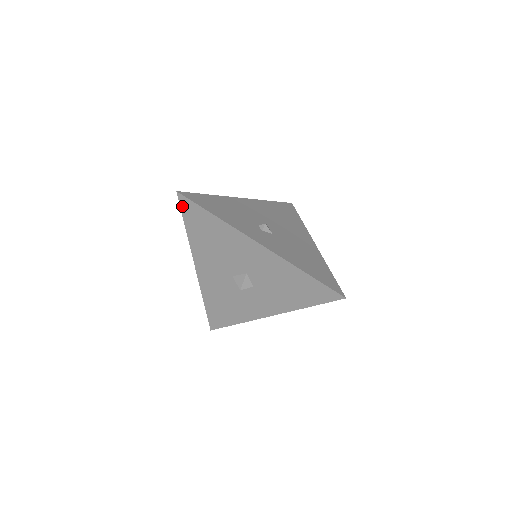
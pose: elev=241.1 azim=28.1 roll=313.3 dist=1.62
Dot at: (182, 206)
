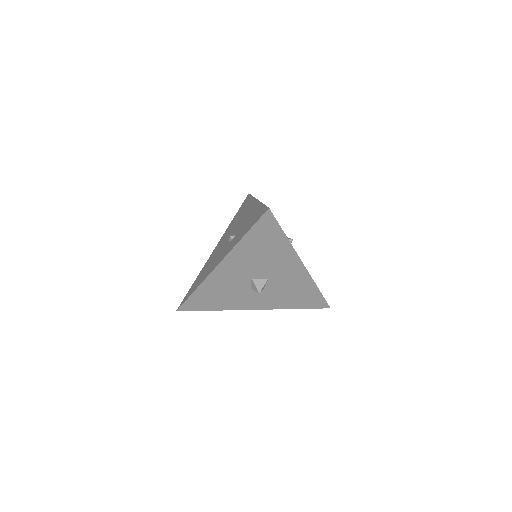
Dot at: (261, 220)
